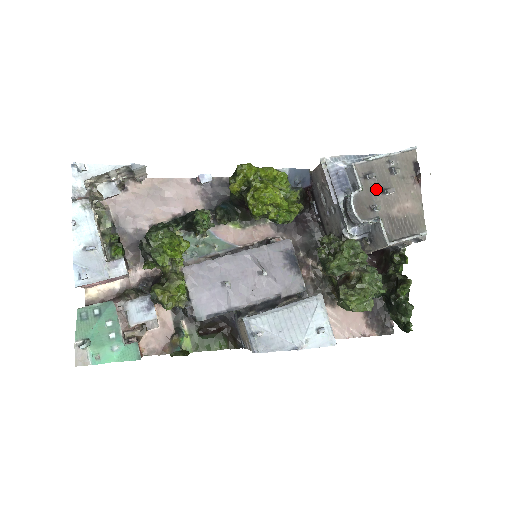
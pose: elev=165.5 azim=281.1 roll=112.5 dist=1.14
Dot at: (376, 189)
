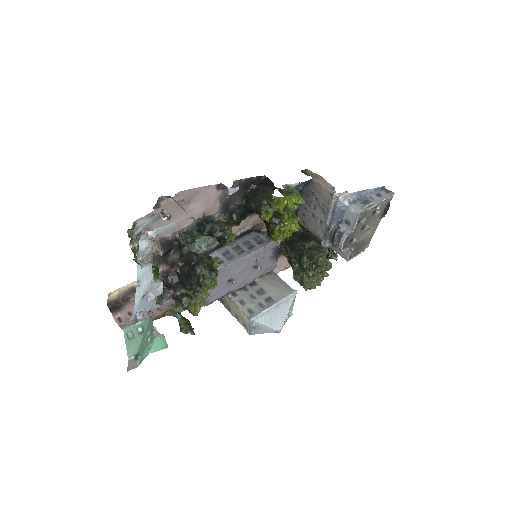
Dot at: (360, 227)
